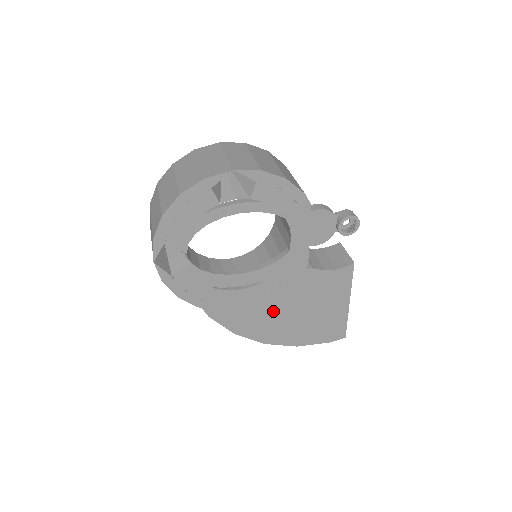
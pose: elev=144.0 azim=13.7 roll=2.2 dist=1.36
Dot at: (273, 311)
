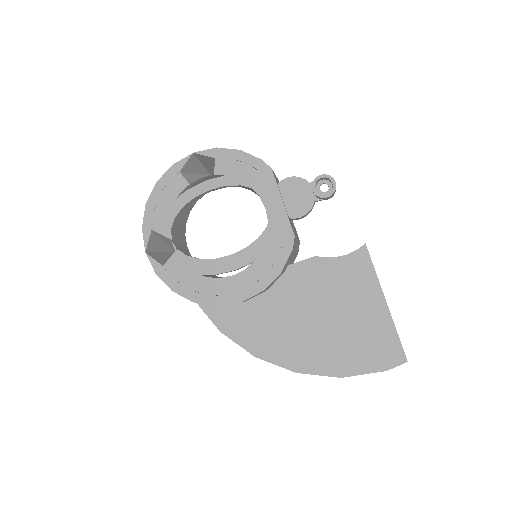
Dot at: (290, 320)
